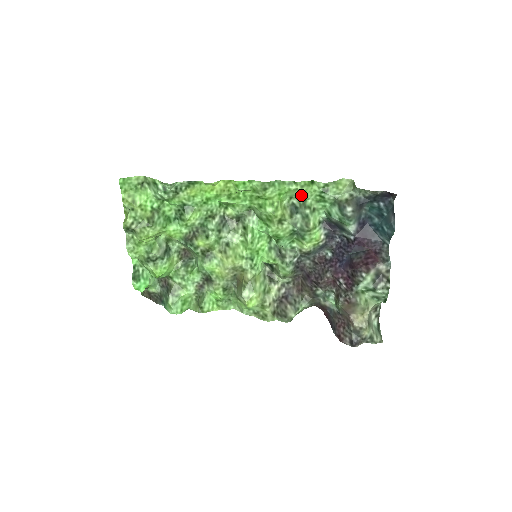
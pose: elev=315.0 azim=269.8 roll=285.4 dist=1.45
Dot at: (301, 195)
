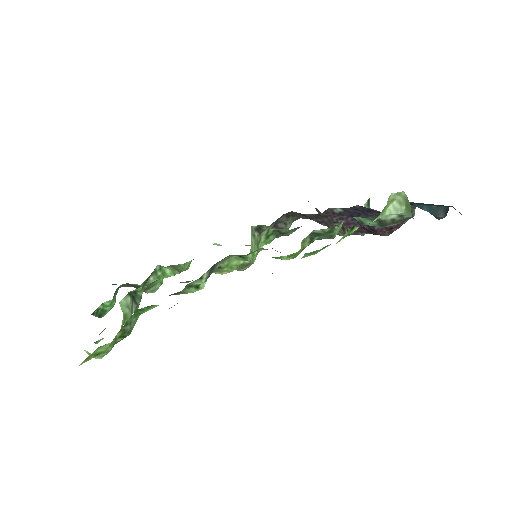
Dot at: occluded
